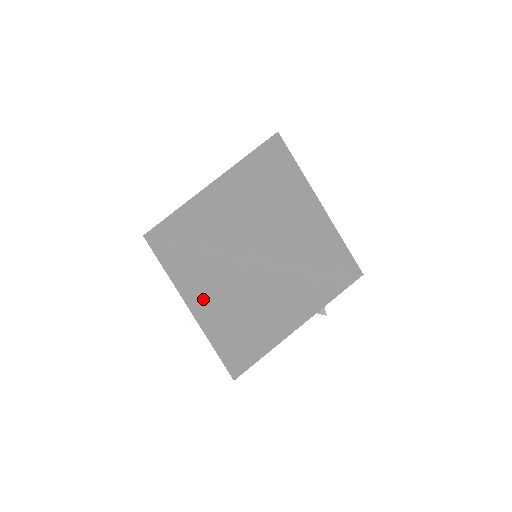
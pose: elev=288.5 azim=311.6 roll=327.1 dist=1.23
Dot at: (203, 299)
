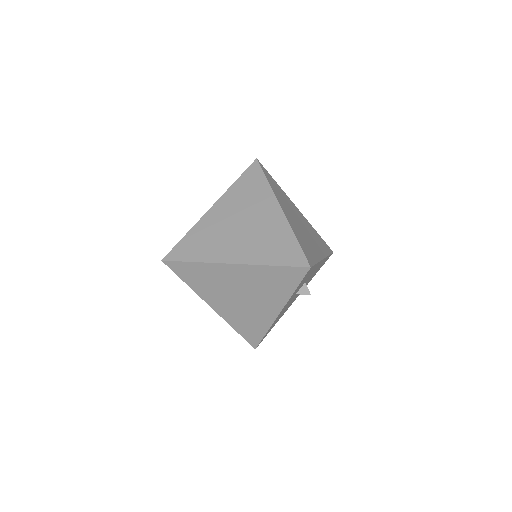
Dot at: (213, 296)
